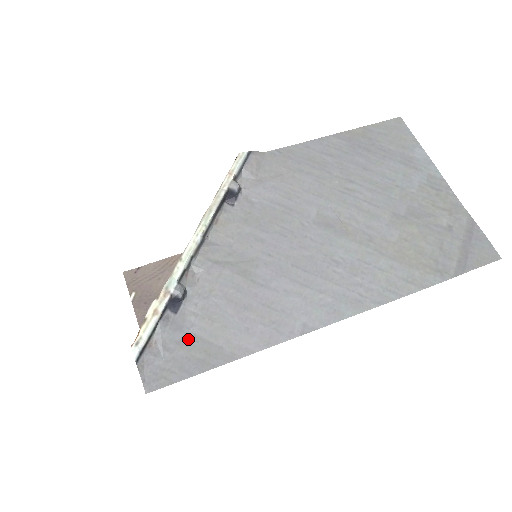
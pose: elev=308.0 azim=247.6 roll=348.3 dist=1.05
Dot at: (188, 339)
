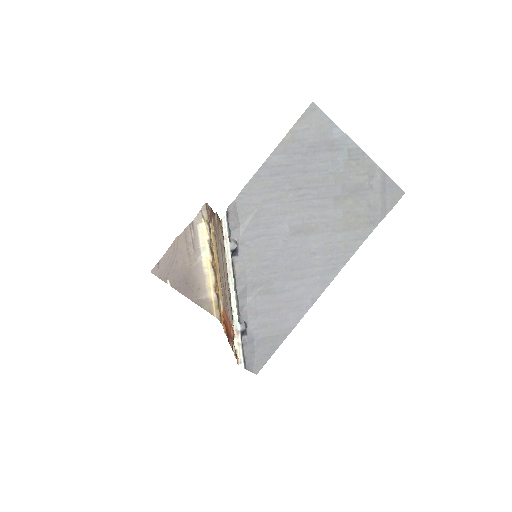
Dot at: (260, 342)
